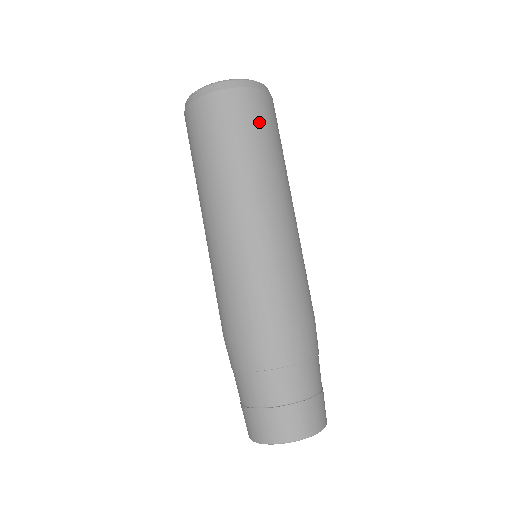
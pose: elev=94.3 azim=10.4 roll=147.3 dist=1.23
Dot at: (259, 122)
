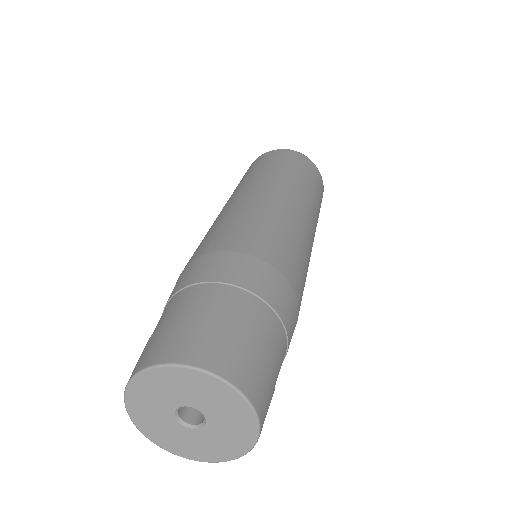
Dot at: (306, 170)
